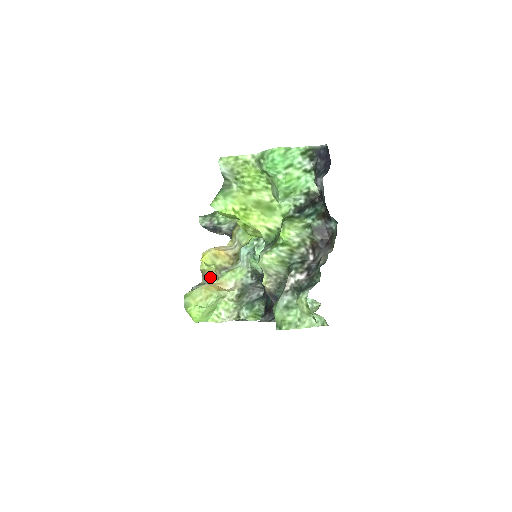
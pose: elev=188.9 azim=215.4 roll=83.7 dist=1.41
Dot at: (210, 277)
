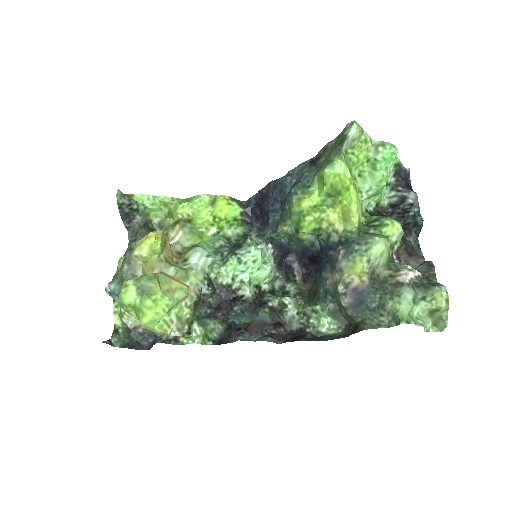
Dot at: (144, 270)
